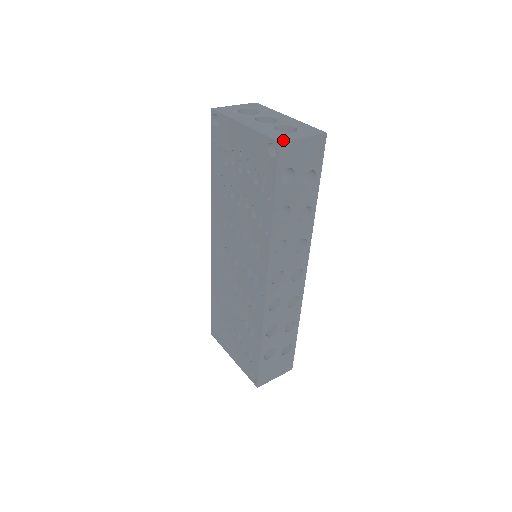
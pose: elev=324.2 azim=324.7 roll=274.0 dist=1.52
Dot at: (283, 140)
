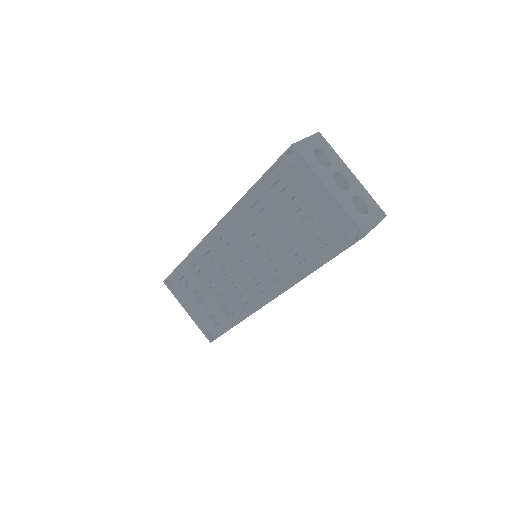
Dot at: (367, 232)
